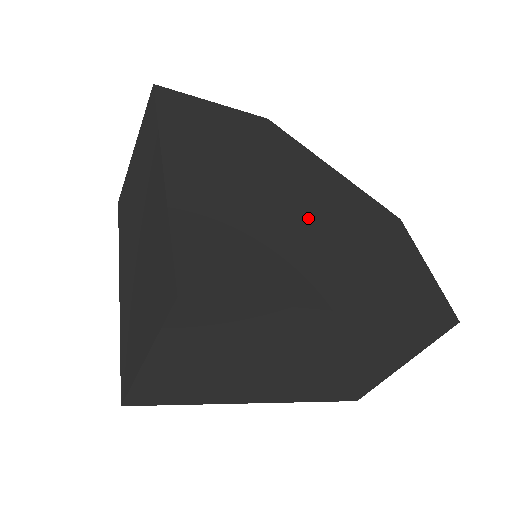
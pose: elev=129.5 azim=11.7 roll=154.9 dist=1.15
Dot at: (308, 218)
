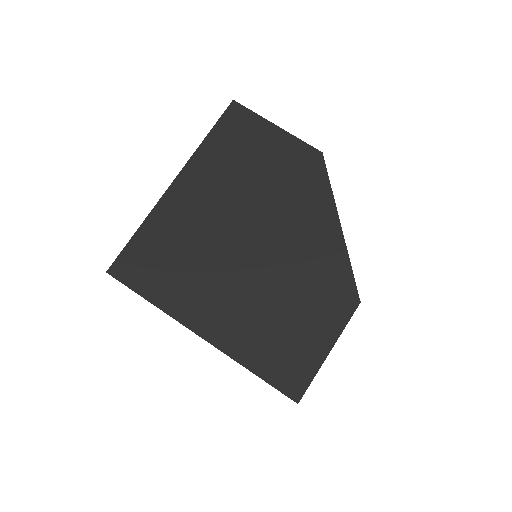
Dot at: (250, 261)
